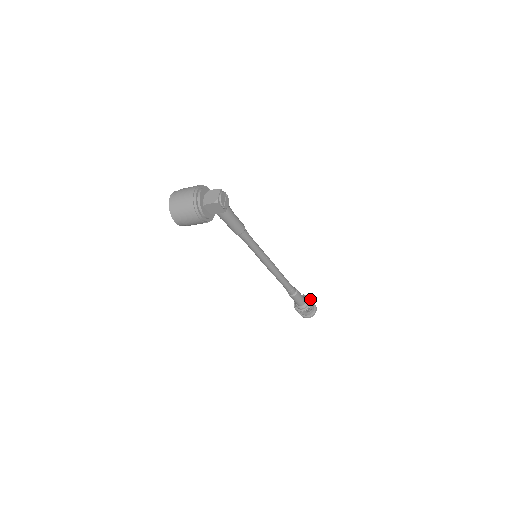
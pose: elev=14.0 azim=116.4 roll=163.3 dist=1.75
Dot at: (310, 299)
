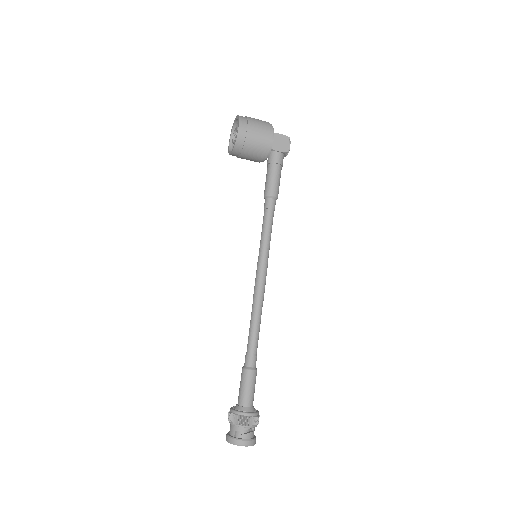
Dot at: (255, 411)
